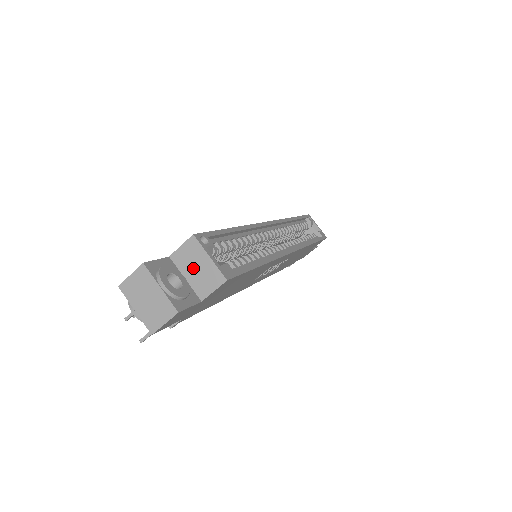
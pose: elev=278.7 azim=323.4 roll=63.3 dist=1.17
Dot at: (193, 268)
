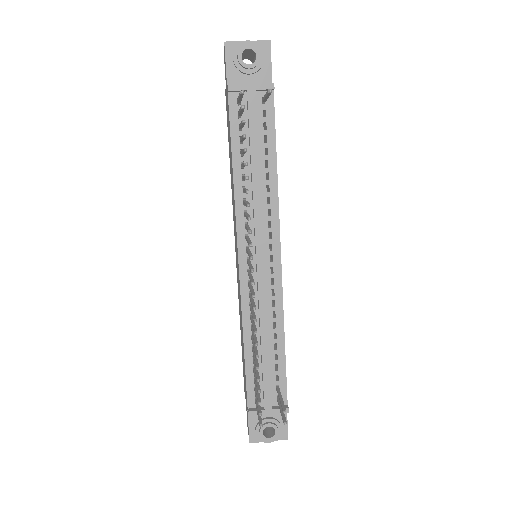
Dot at: occluded
